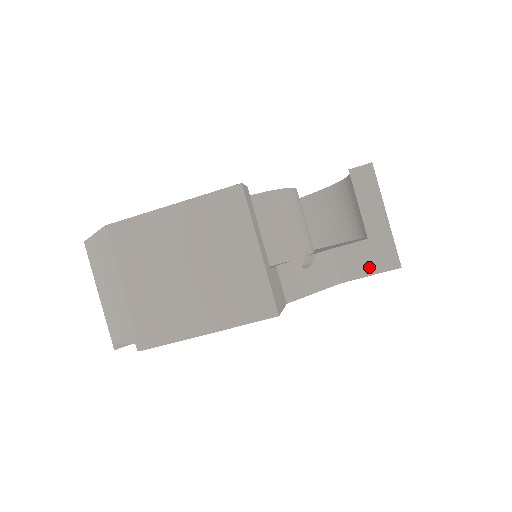
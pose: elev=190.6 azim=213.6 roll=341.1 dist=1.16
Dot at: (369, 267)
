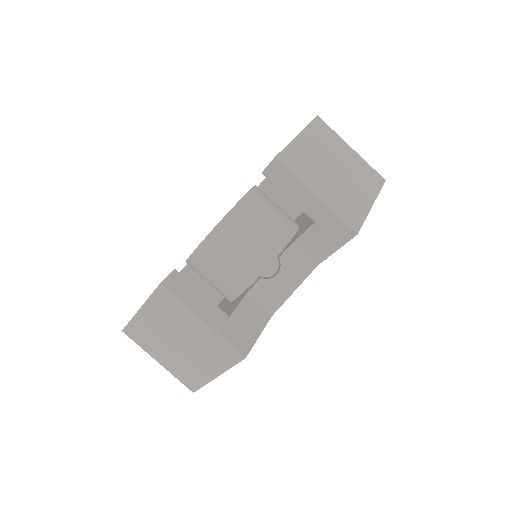
Dot at: (331, 244)
